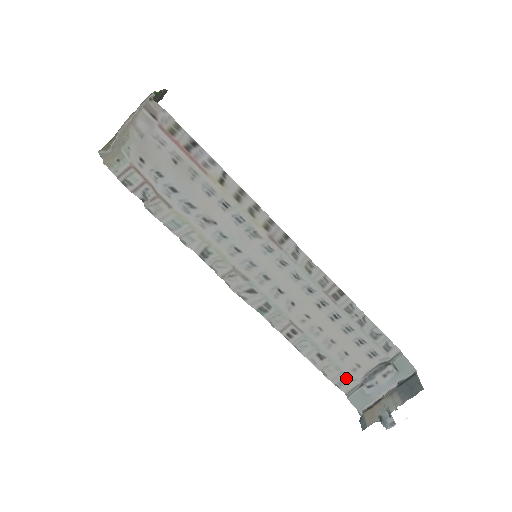
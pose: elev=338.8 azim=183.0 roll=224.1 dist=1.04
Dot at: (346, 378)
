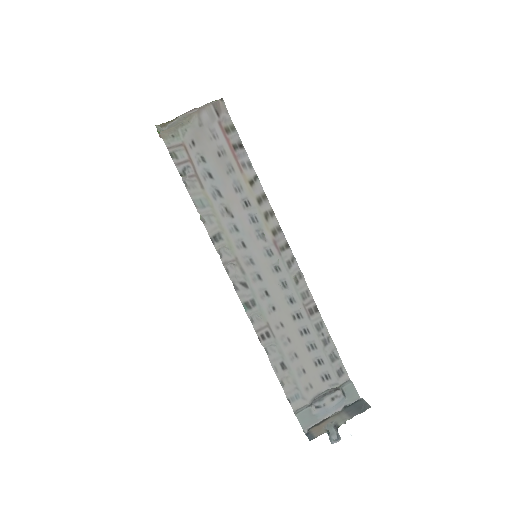
Dot at: (299, 394)
